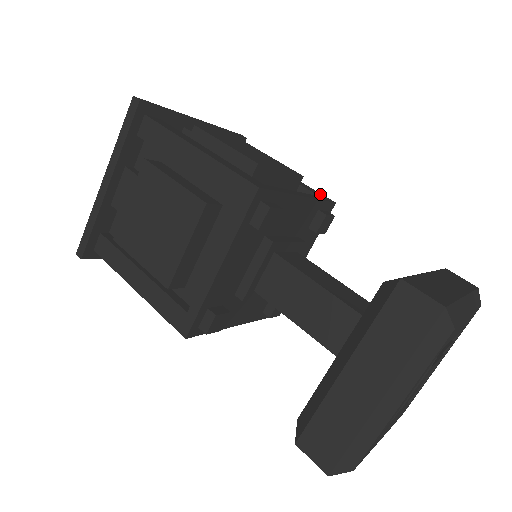
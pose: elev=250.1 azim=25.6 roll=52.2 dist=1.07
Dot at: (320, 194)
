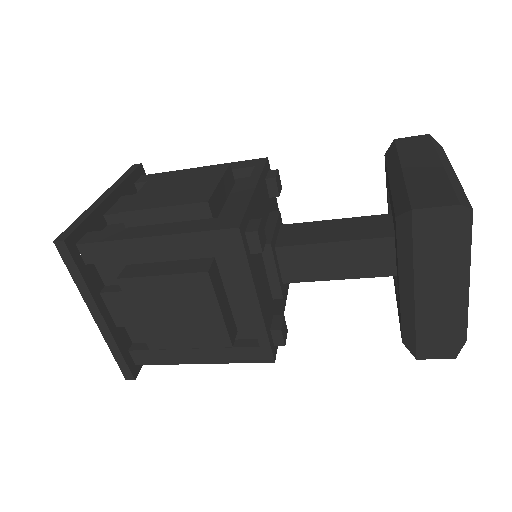
Dot at: (250, 162)
